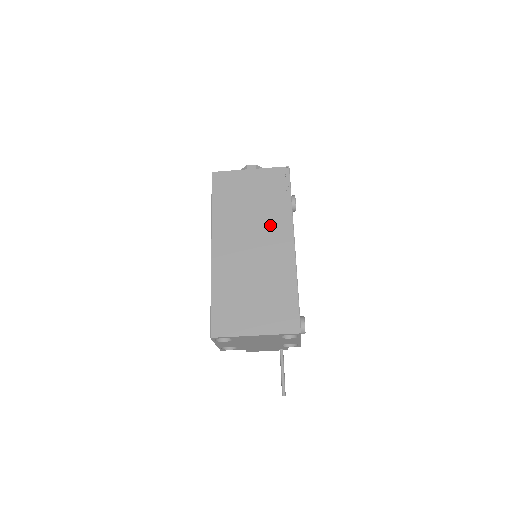
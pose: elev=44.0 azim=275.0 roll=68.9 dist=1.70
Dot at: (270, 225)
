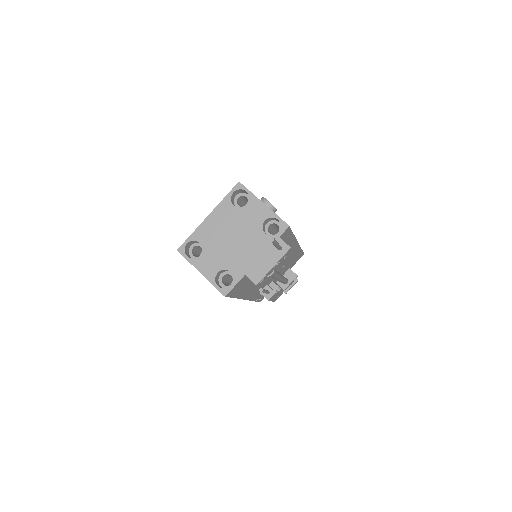
Dot at: occluded
